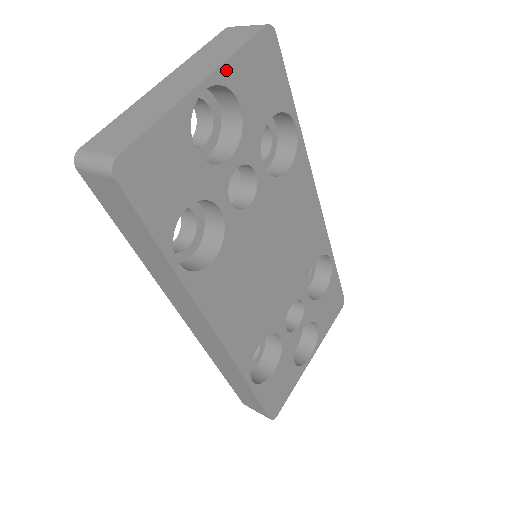
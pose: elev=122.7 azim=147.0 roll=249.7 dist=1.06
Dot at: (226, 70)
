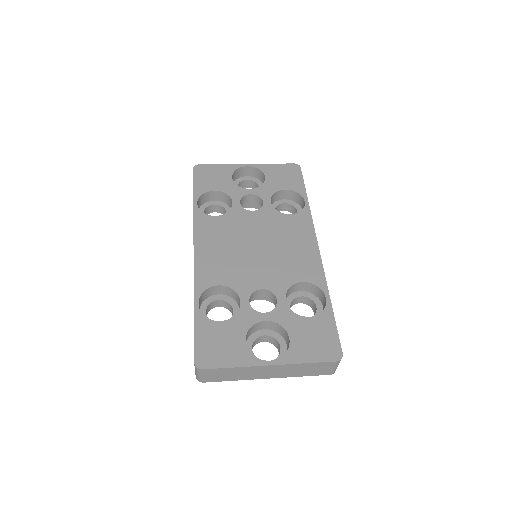
Dot at: (263, 166)
